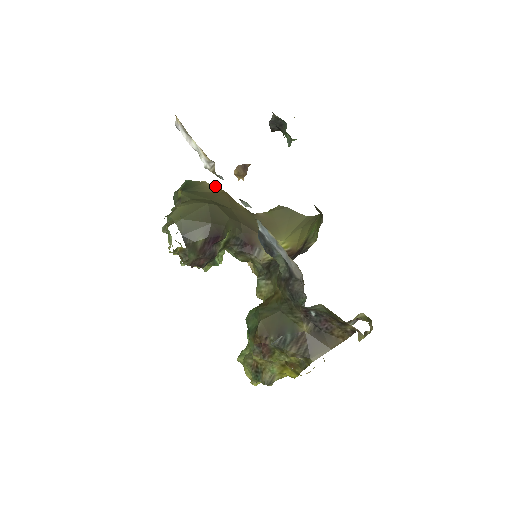
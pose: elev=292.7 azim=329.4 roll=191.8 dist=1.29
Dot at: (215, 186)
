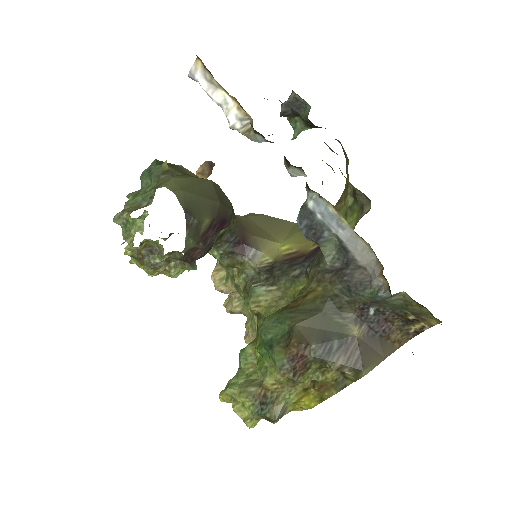
Dot at: (193, 173)
